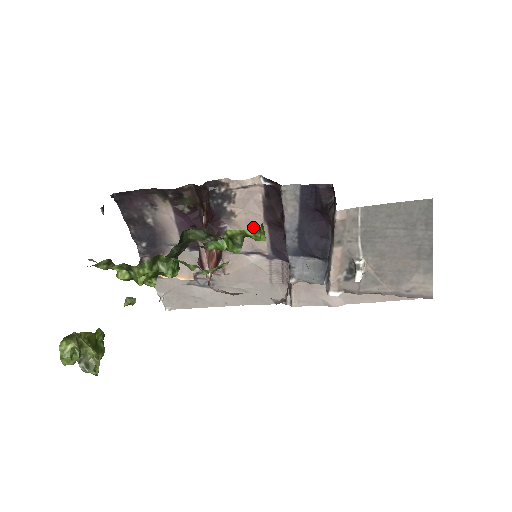
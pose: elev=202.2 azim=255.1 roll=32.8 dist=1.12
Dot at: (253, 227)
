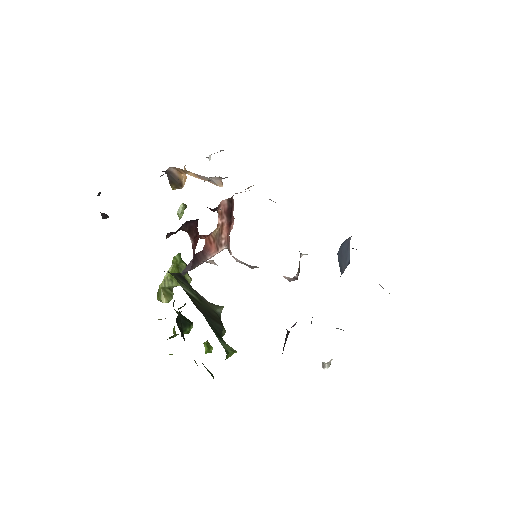
Dot at: occluded
